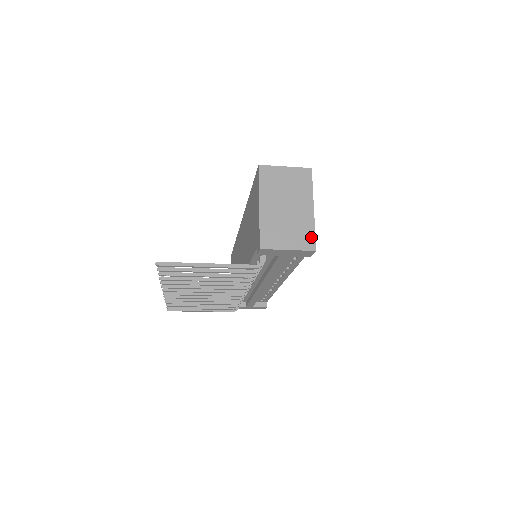
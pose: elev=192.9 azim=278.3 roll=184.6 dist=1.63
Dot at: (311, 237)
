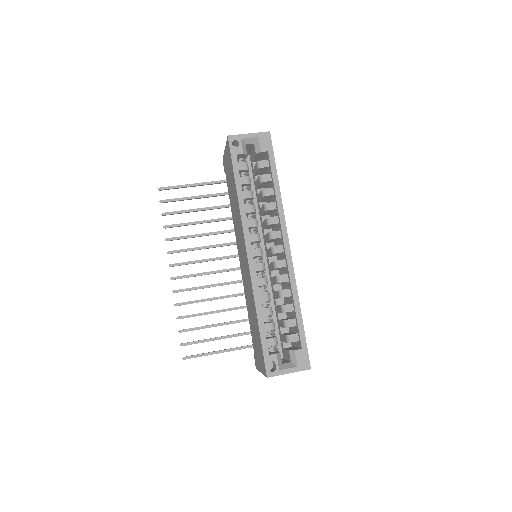
Dot at: occluded
